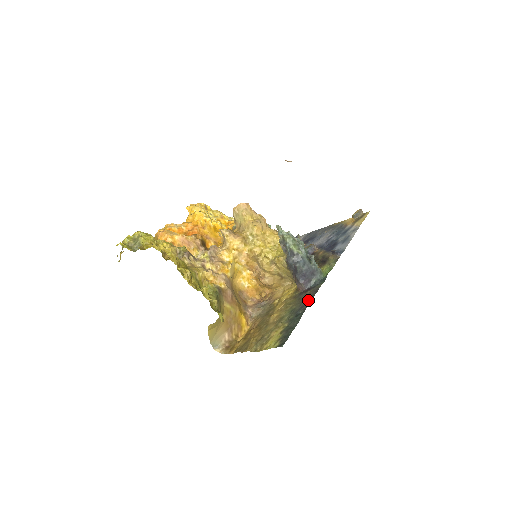
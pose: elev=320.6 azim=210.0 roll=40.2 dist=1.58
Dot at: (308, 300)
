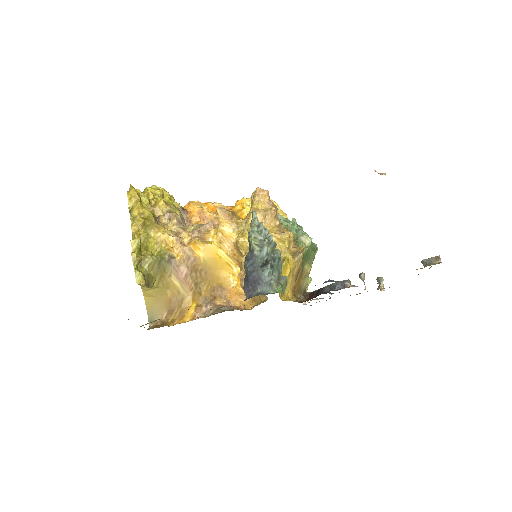
Dot at: occluded
